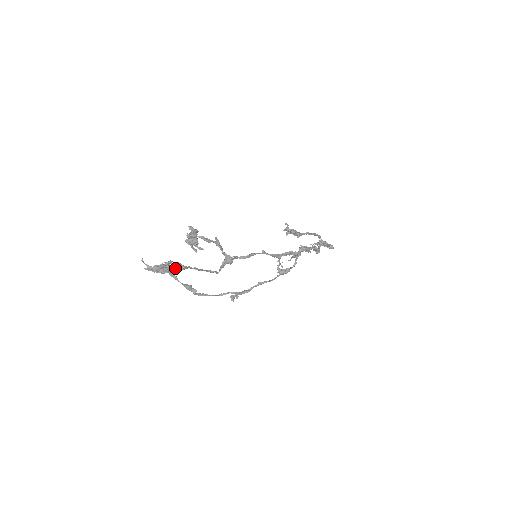
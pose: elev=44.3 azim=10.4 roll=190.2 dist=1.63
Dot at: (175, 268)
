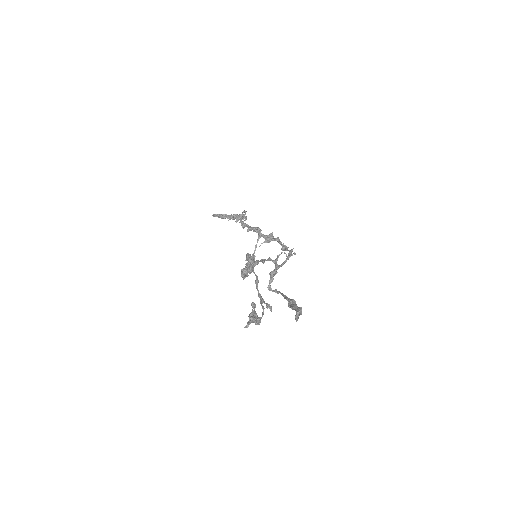
Dot at: occluded
